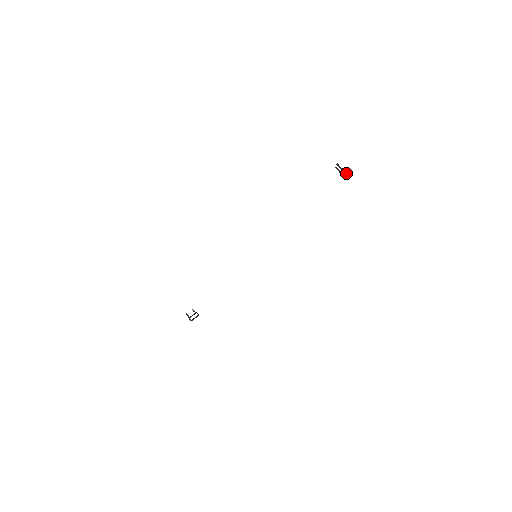
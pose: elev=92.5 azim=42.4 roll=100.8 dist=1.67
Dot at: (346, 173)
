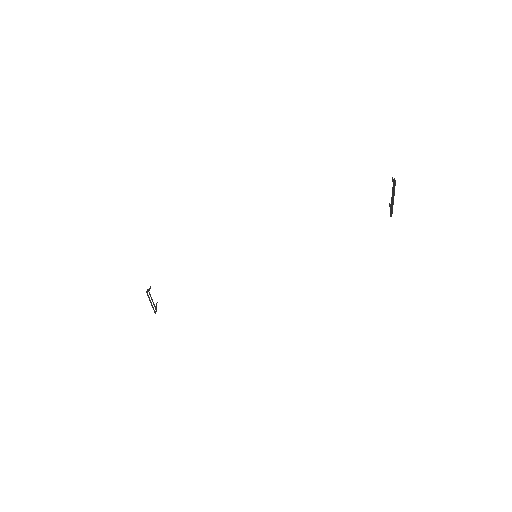
Dot at: (395, 181)
